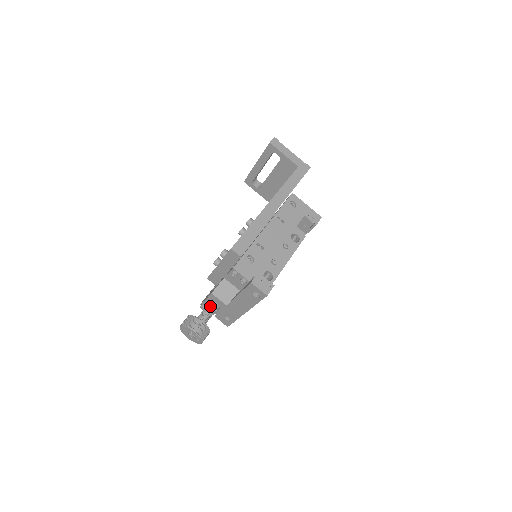
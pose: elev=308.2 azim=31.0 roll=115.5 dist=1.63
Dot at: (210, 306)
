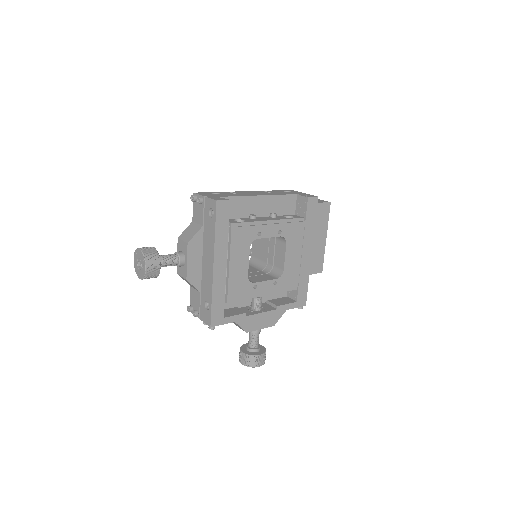
Dot at: (175, 253)
